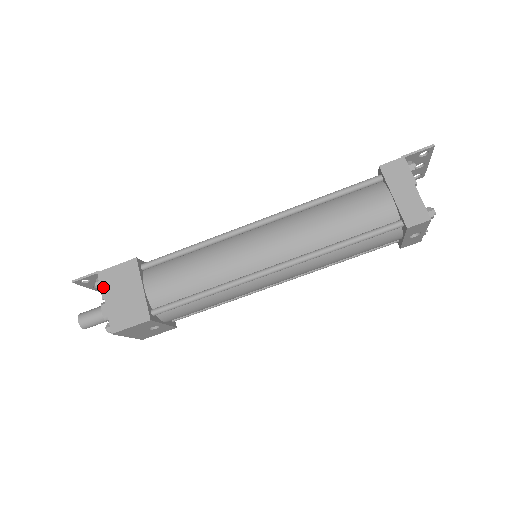
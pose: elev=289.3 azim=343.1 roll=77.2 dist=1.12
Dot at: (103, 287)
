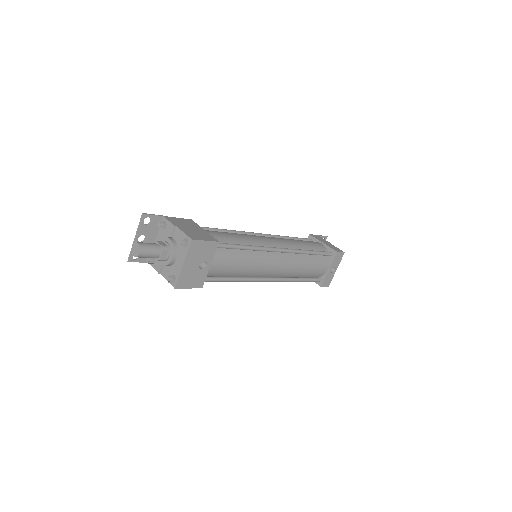
Dot at: (172, 222)
